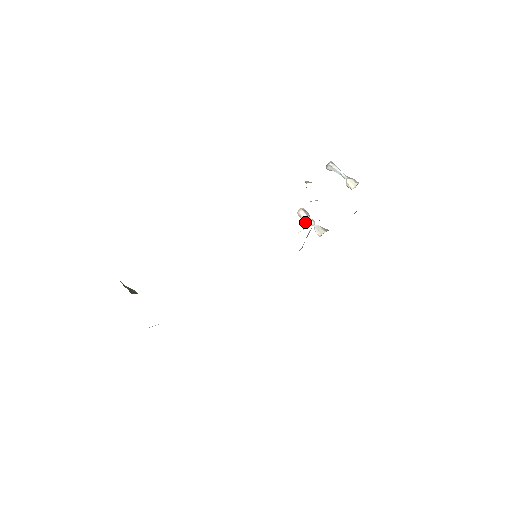
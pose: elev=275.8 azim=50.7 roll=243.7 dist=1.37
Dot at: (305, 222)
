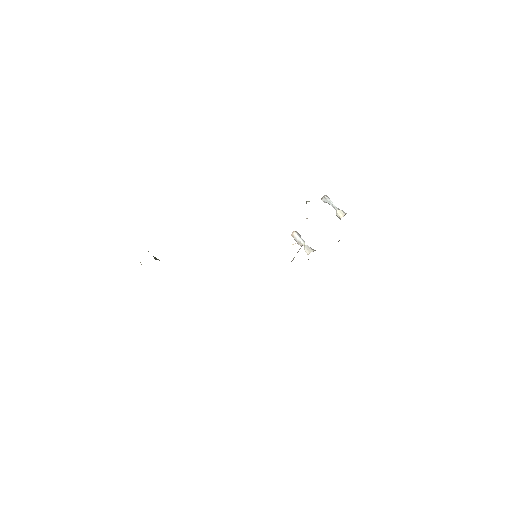
Dot at: (297, 242)
